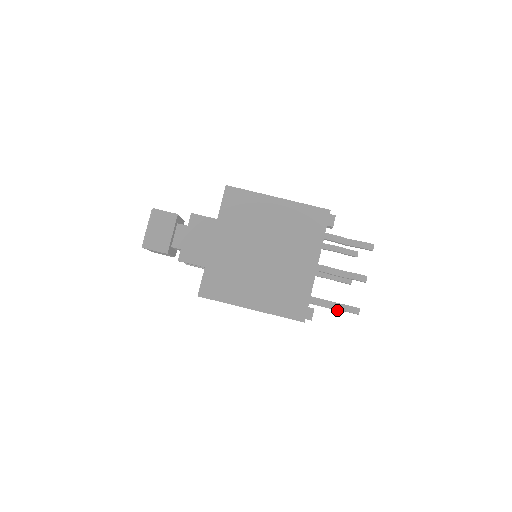
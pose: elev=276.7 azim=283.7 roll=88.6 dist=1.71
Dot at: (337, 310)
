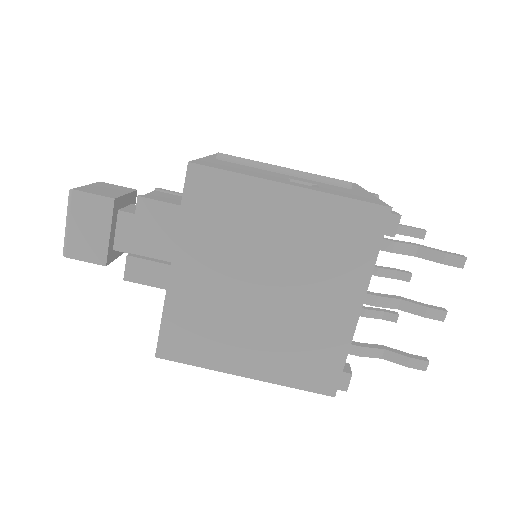
Dot at: (384, 319)
